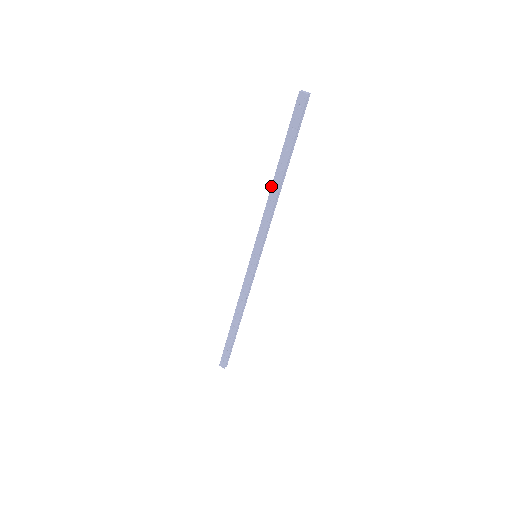
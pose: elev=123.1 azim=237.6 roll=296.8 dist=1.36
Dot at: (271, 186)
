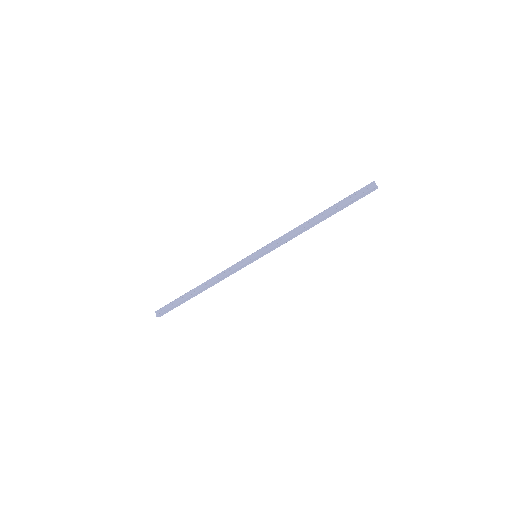
Dot at: (308, 220)
